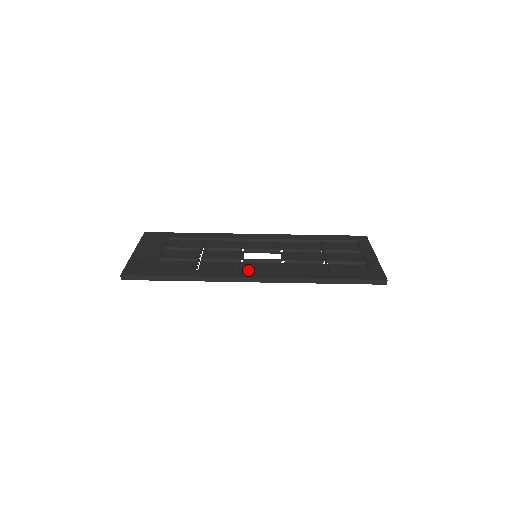
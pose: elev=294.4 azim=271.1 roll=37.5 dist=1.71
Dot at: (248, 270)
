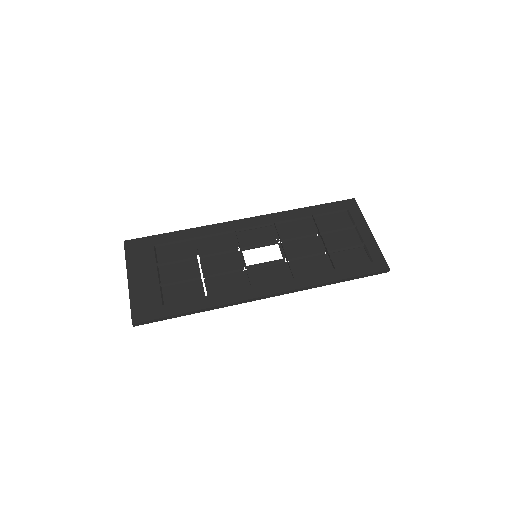
Dot at: (256, 283)
